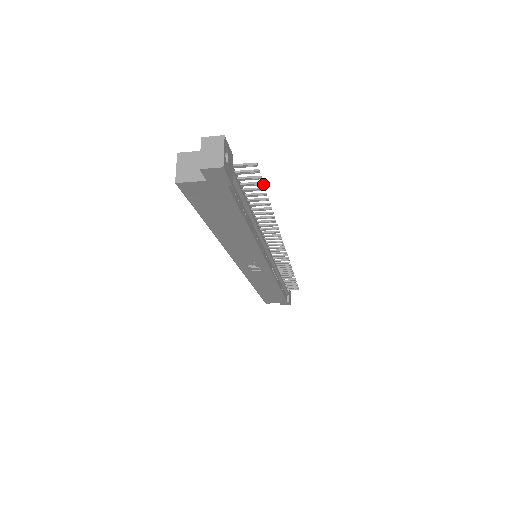
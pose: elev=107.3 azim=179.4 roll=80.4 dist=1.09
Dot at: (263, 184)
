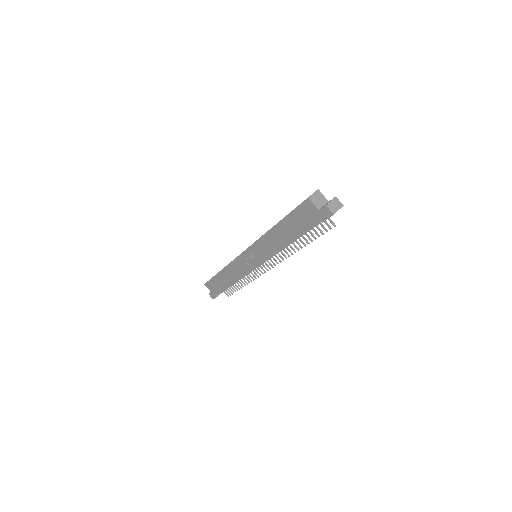
Dot at: (323, 234)
